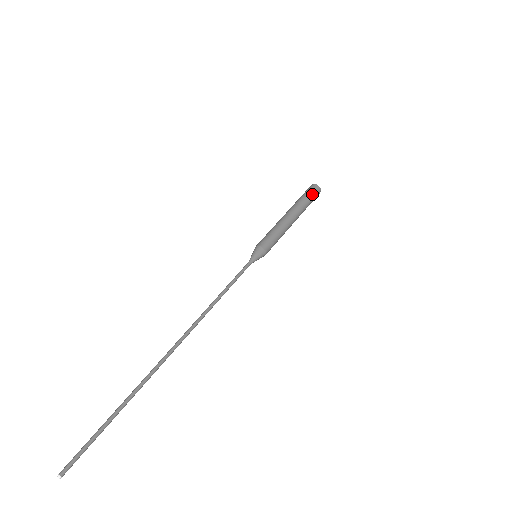
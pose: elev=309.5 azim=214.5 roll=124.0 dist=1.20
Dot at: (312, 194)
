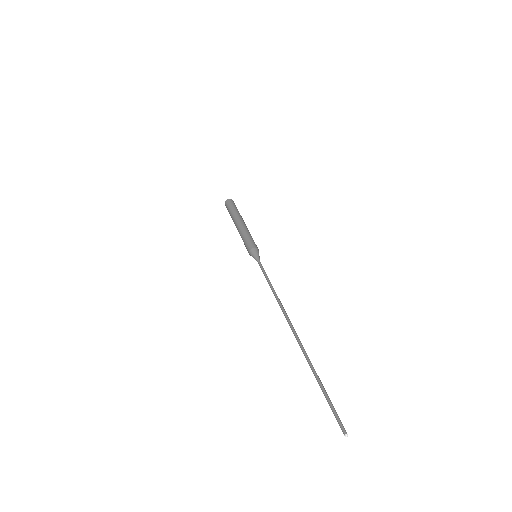
Dot at: (234, 205)
